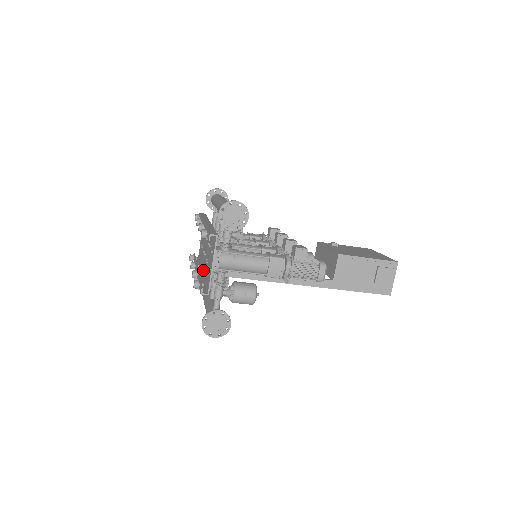
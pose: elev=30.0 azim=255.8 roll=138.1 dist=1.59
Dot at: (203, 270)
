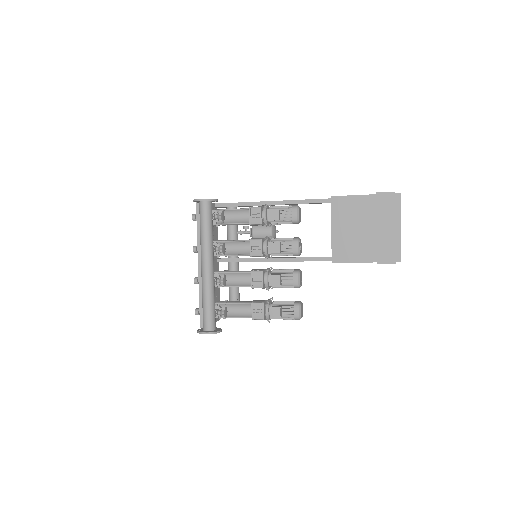
Dot at: (216, 269)
